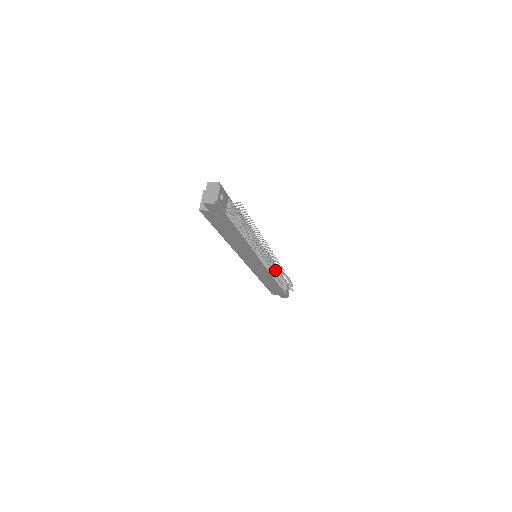
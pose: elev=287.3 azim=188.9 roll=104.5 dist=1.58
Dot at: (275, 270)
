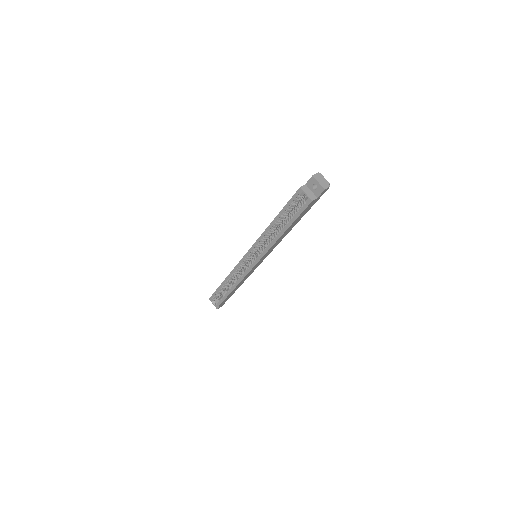
Dot at: occluded
